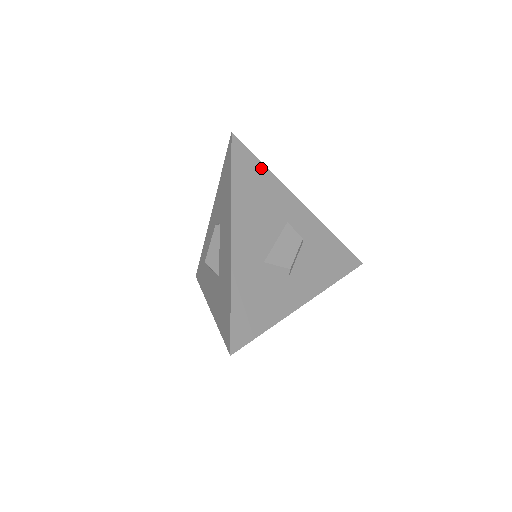
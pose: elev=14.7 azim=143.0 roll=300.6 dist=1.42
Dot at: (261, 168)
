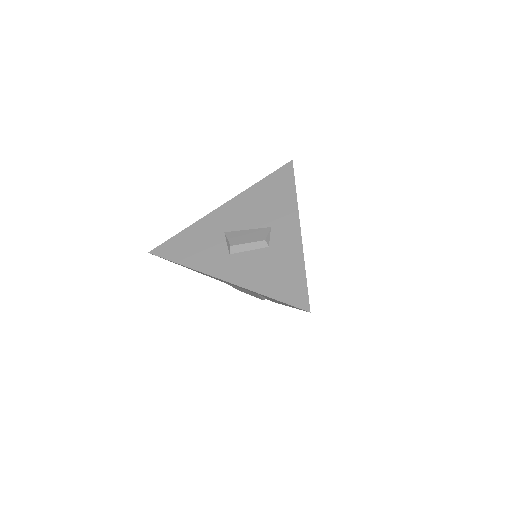
Dot at: (291, 187)
